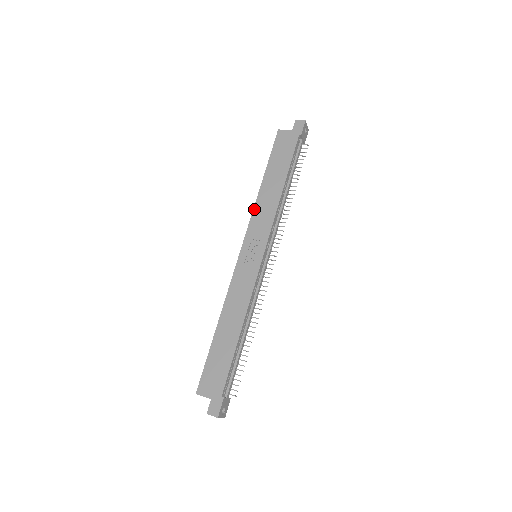
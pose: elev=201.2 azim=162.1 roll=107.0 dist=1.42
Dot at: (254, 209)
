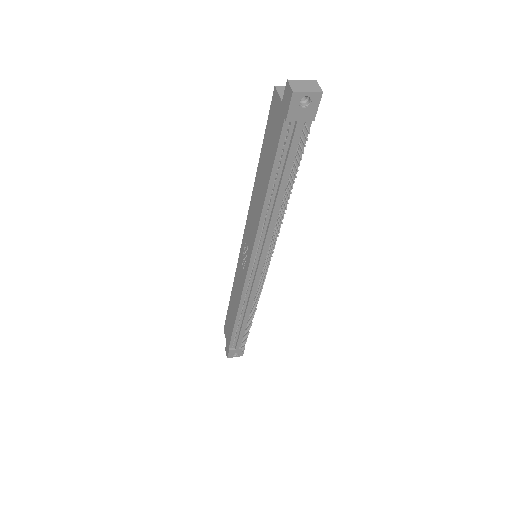
Dot at: (250, 205)
